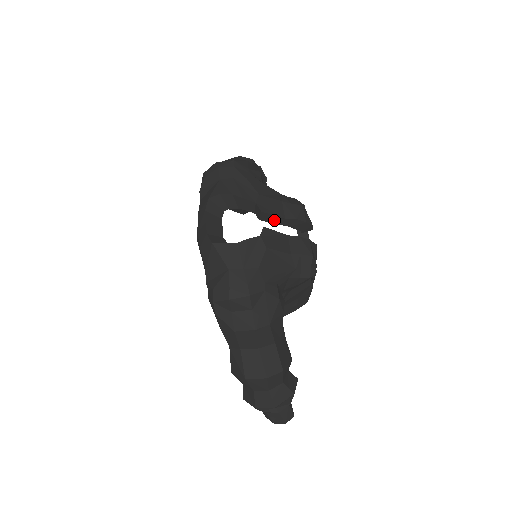
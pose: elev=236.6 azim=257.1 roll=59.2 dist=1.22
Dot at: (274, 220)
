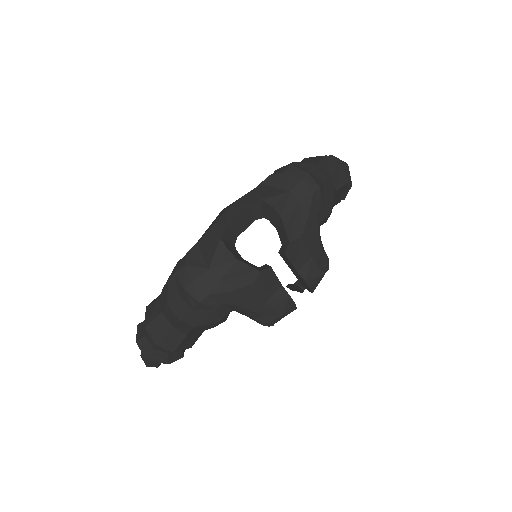
Dot at: (289, 264)
